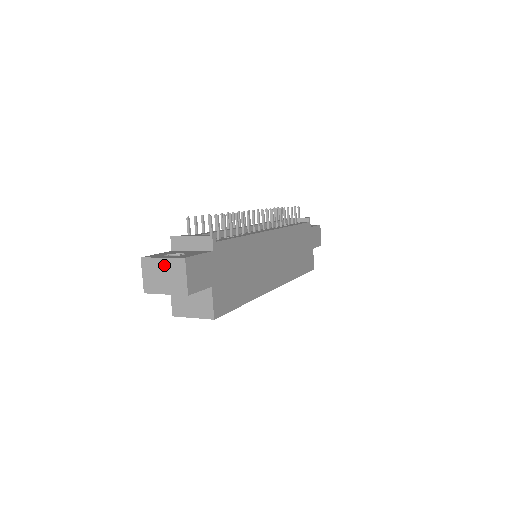
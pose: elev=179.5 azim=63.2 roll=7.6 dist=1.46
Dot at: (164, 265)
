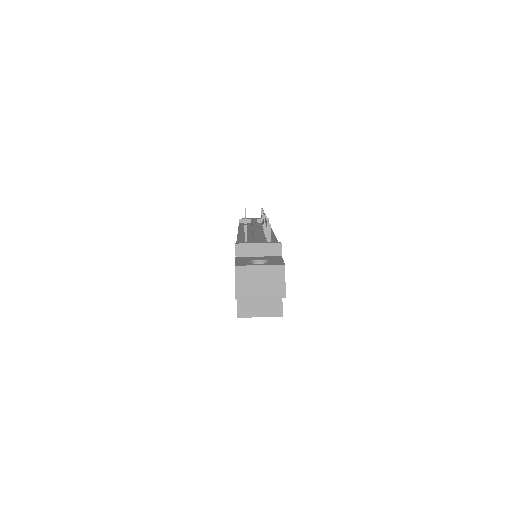
Dot at: (262, 272)
